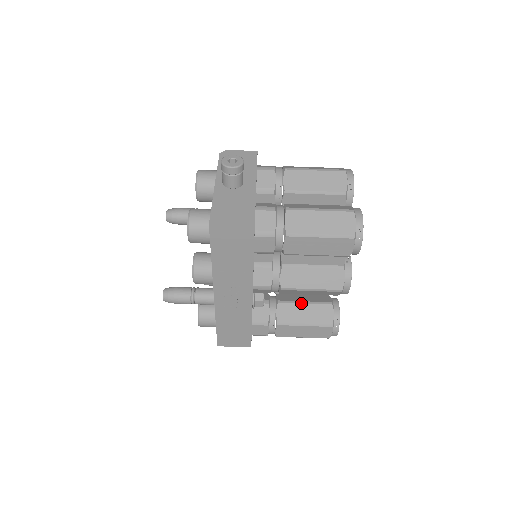
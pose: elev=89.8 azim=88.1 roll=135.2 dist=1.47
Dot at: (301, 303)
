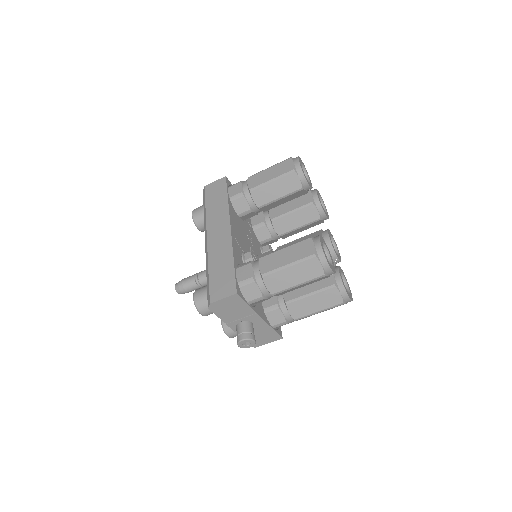
Dot at: (297, 230)
